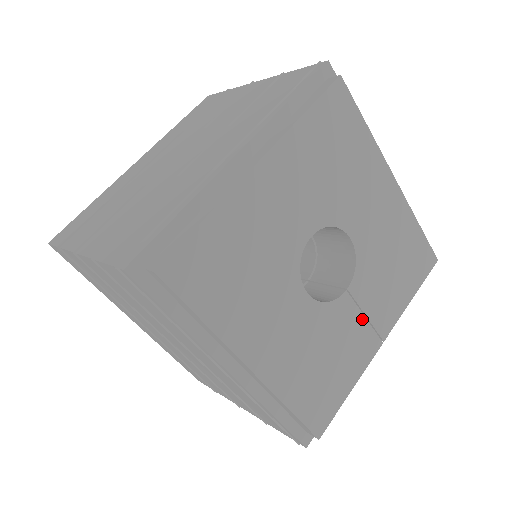
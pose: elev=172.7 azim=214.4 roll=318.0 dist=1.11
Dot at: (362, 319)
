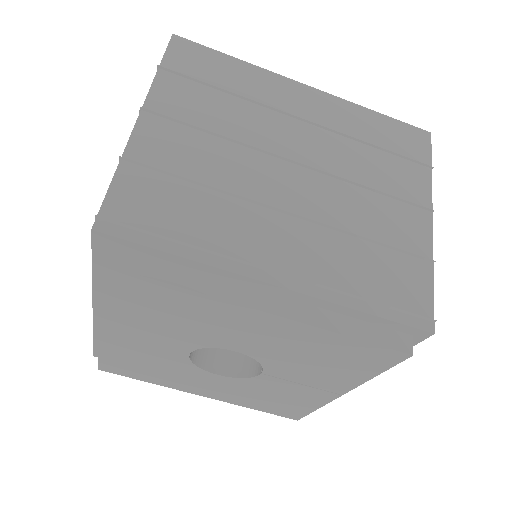
Dot at: (298, 385)
